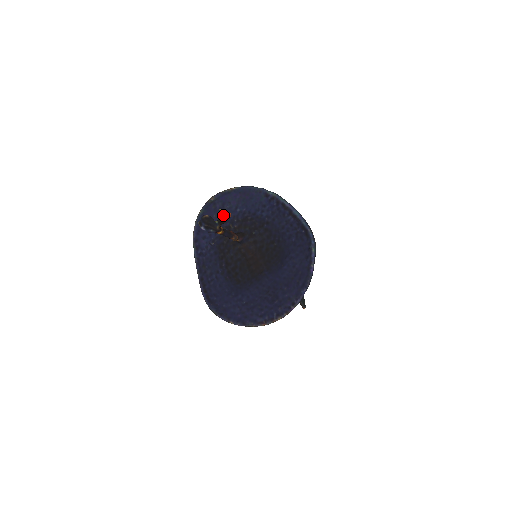
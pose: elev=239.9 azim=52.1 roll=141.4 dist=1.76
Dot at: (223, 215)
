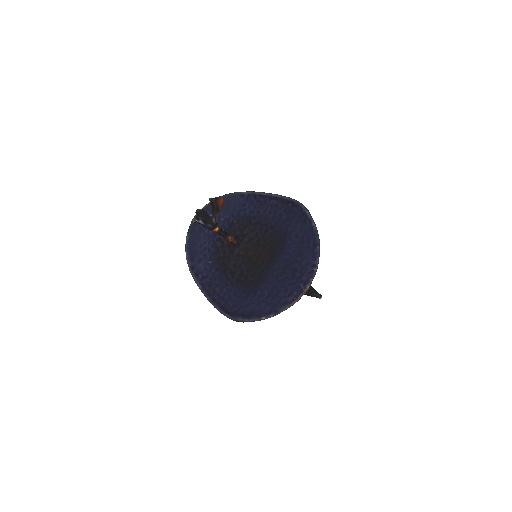
Dot at: (216, 199)
